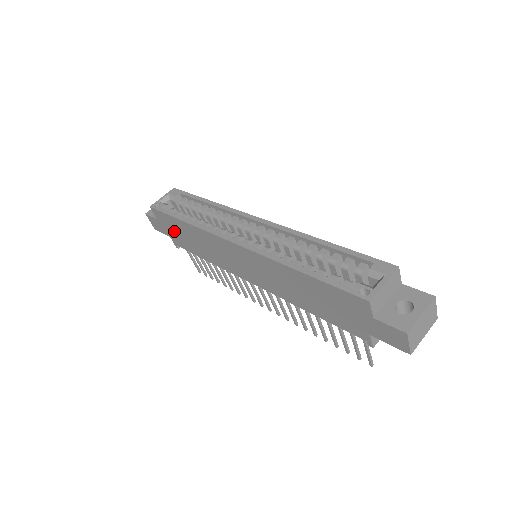
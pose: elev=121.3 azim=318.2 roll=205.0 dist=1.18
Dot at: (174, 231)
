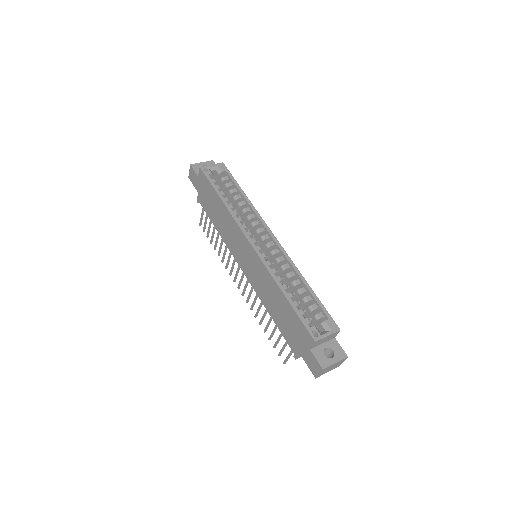
Dot at: (206, 195)
